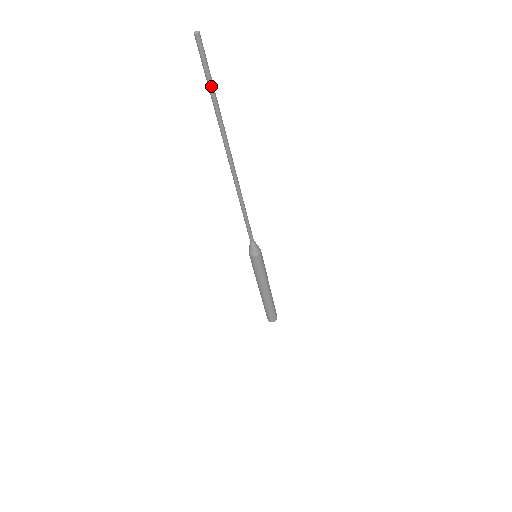
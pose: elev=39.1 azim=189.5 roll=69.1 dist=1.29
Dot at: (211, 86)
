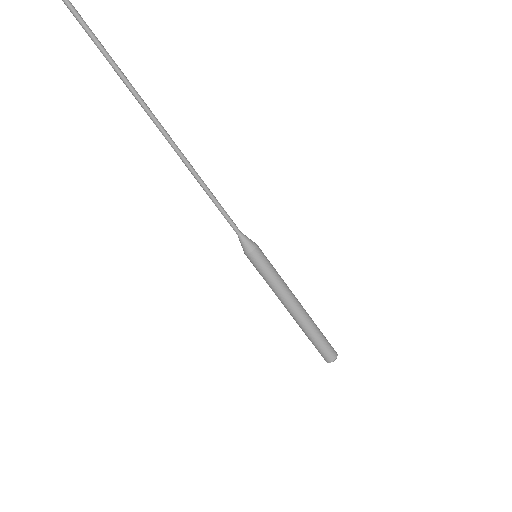
Dot at: (97, 45)
